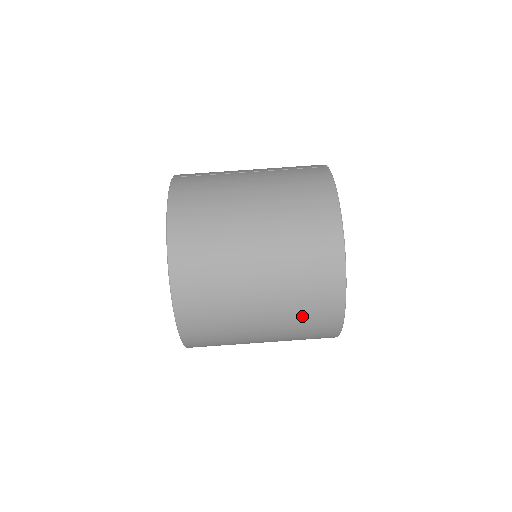
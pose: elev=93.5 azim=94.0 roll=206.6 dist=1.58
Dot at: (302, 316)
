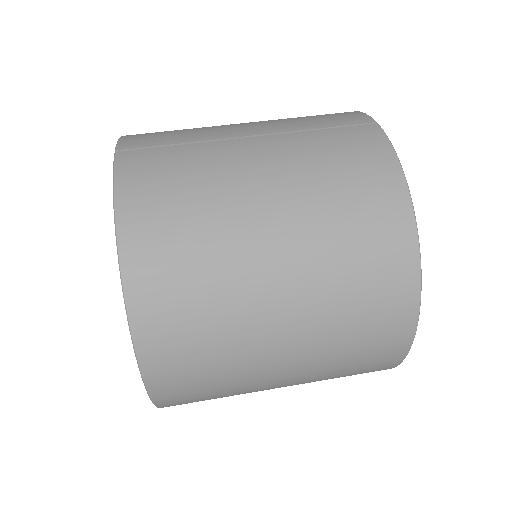
Dot at: (343, 370)
